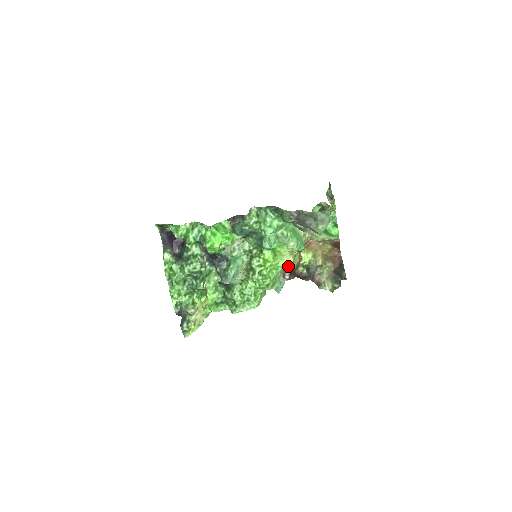
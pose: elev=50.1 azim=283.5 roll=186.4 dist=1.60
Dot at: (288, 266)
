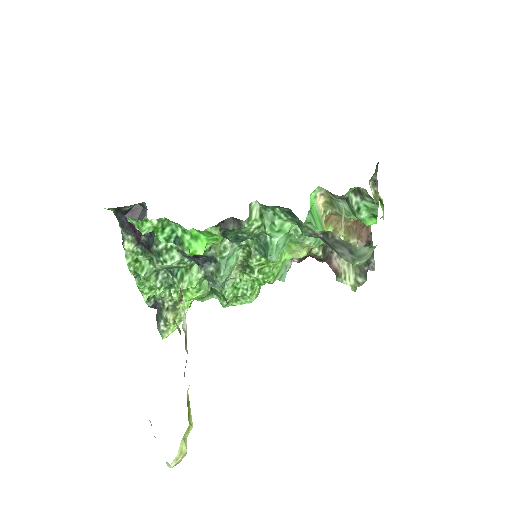
Dot at: occluded
